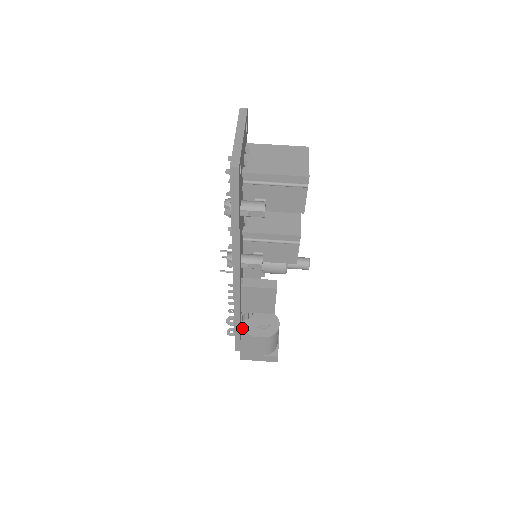
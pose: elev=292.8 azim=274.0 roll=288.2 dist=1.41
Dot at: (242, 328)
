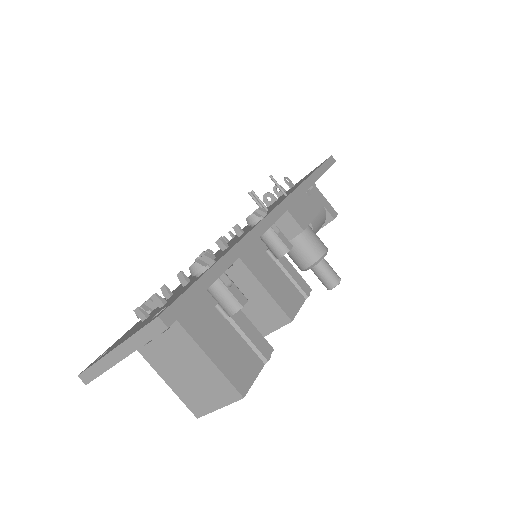
Dot at: occluded
